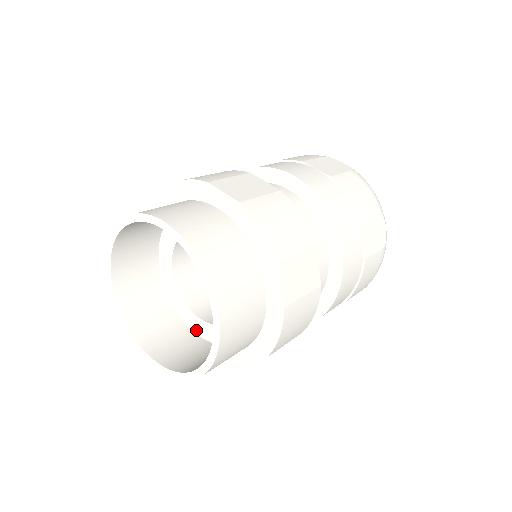
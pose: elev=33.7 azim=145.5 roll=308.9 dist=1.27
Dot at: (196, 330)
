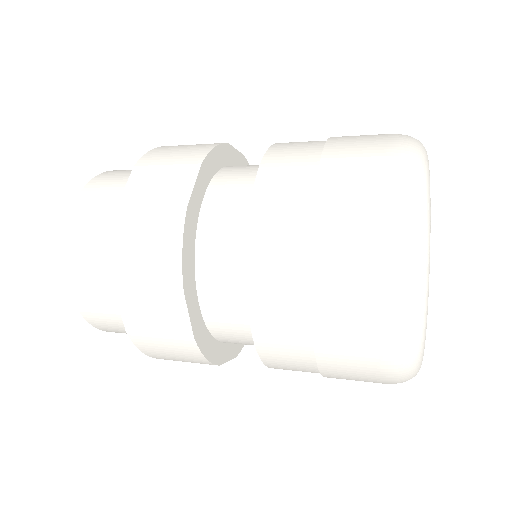
Dot at: occluded
